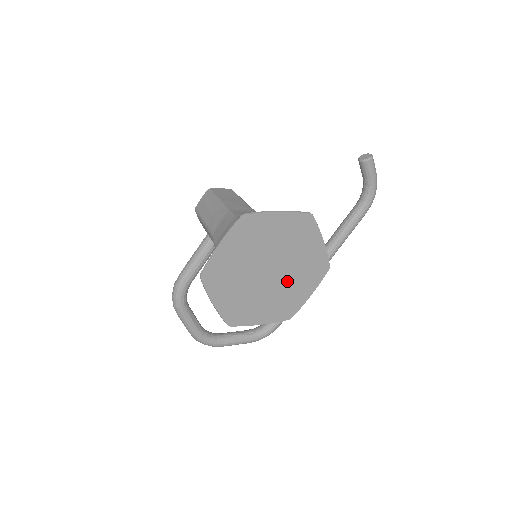
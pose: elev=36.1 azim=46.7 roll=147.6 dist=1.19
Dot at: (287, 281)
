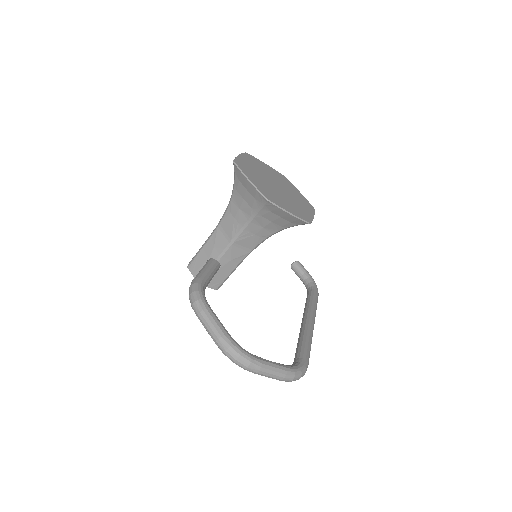
Dot at: (292, 198)
